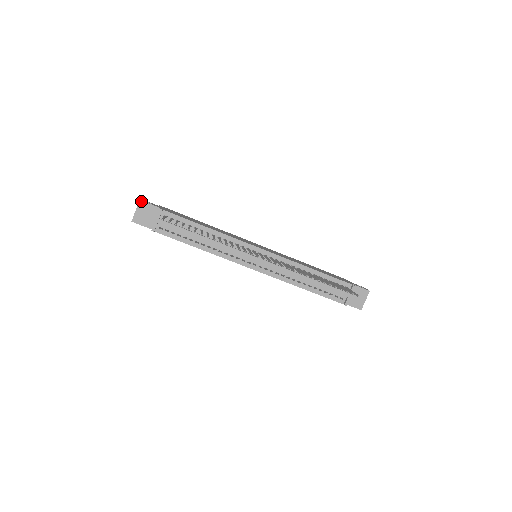
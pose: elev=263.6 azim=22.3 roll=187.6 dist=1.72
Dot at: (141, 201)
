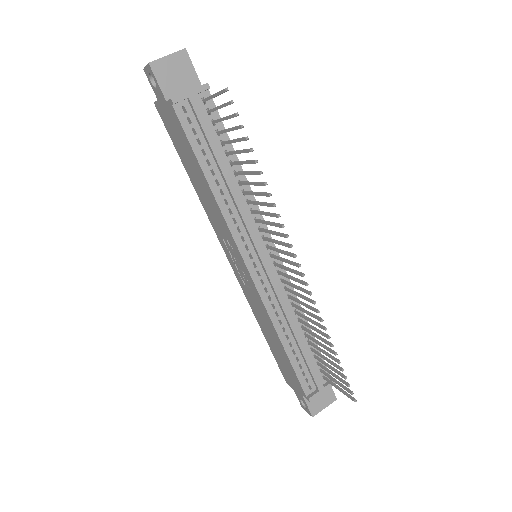
Dot at: (186, 51)
